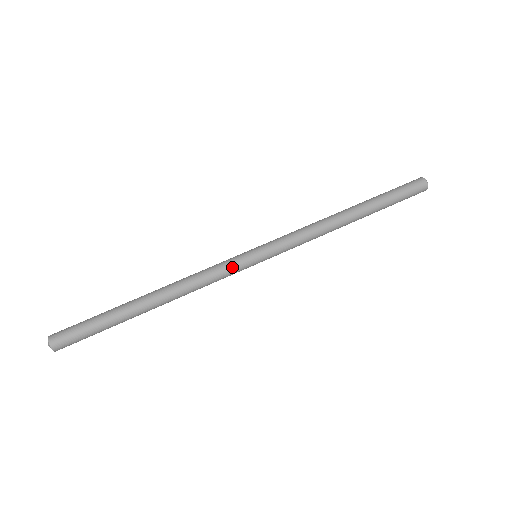
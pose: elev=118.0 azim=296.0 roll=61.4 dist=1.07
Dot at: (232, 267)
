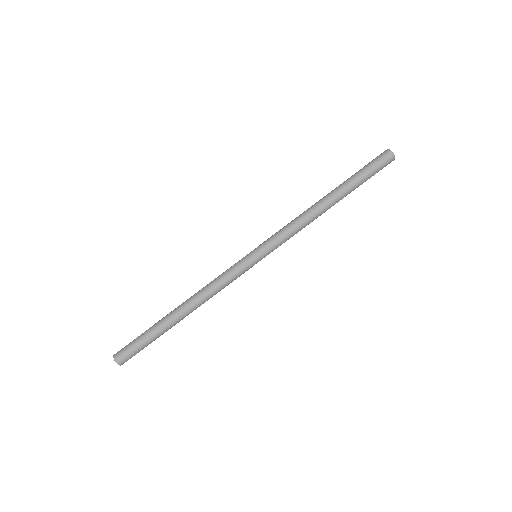
Dot at: (237, 269)
